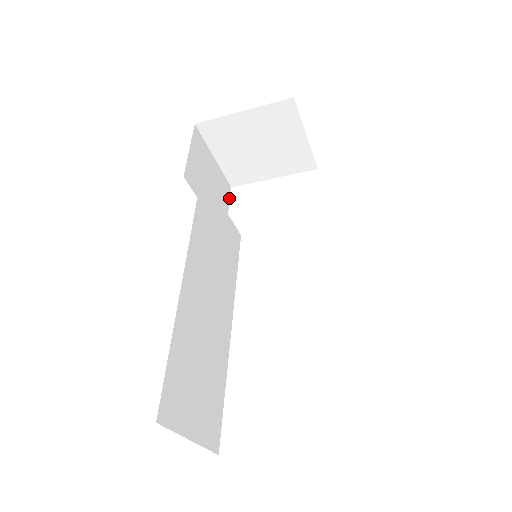
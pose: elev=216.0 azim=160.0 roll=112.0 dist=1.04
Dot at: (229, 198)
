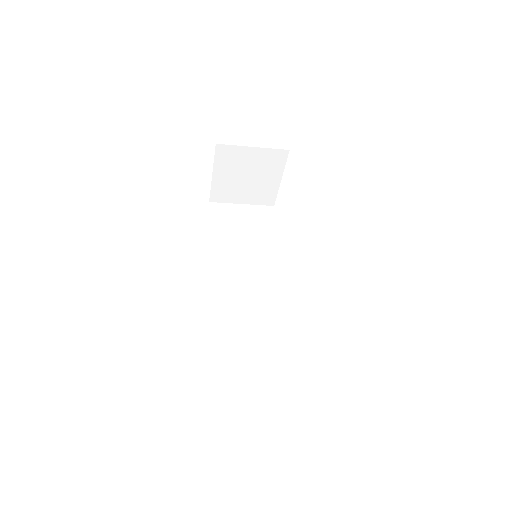
Dot at: (274, 215)
